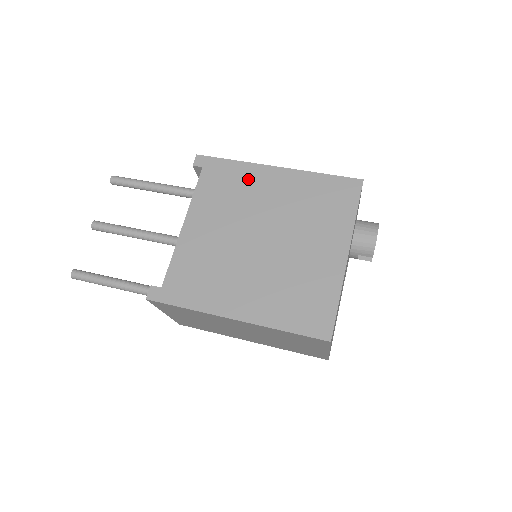
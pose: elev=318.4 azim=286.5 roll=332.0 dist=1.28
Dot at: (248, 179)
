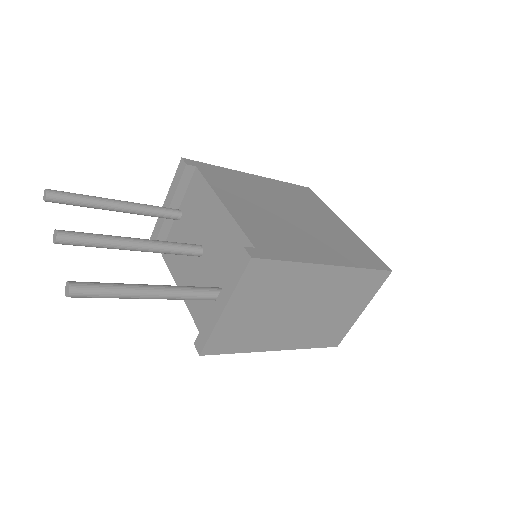
Dot at: (241, 178)
